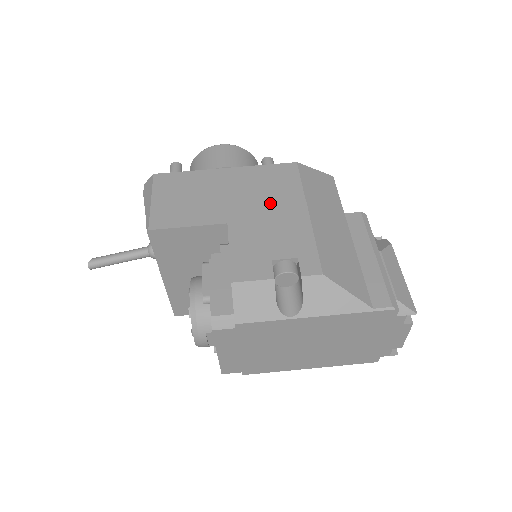
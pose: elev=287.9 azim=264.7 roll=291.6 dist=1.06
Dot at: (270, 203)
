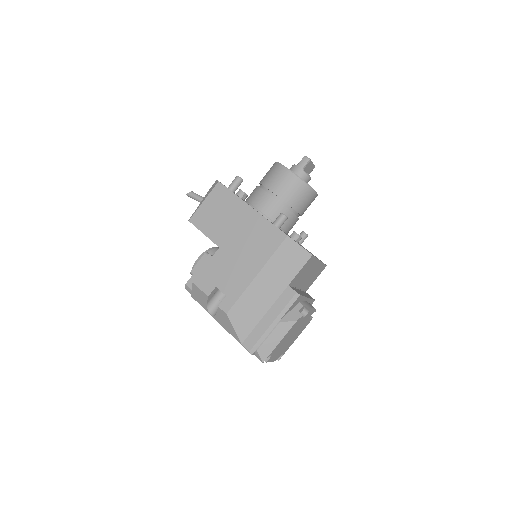
Dot at: (247, 253)
